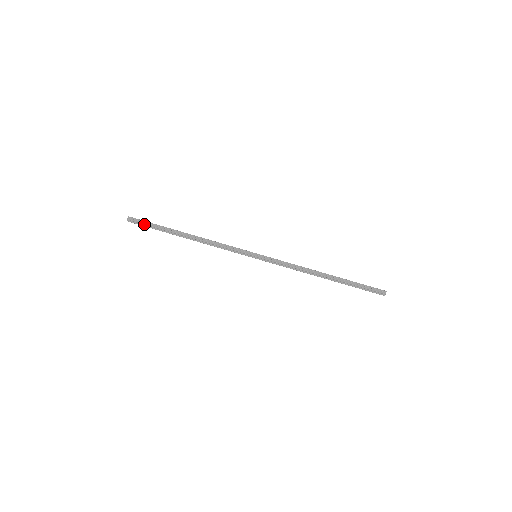
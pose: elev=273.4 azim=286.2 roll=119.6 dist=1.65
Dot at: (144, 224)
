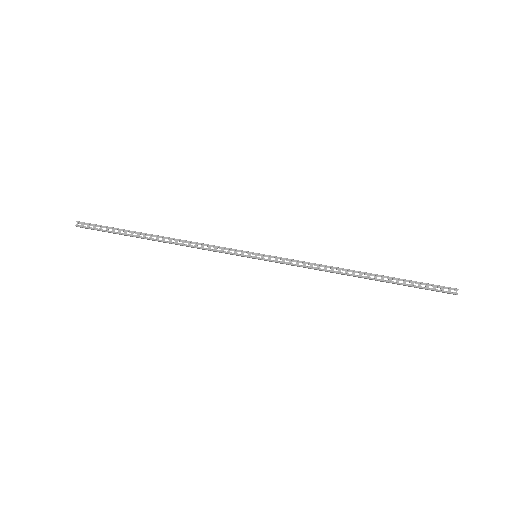
Dot at: (99, 225)
